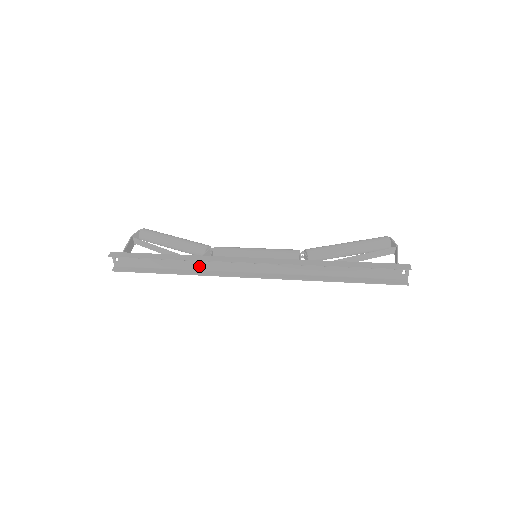
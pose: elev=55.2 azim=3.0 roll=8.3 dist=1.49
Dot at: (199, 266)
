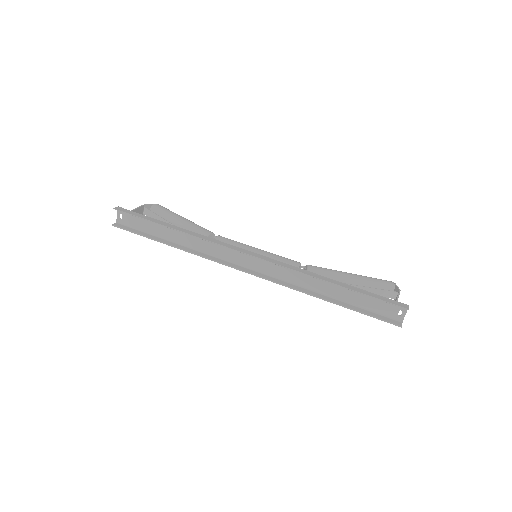
Dot at: (197, 246)
